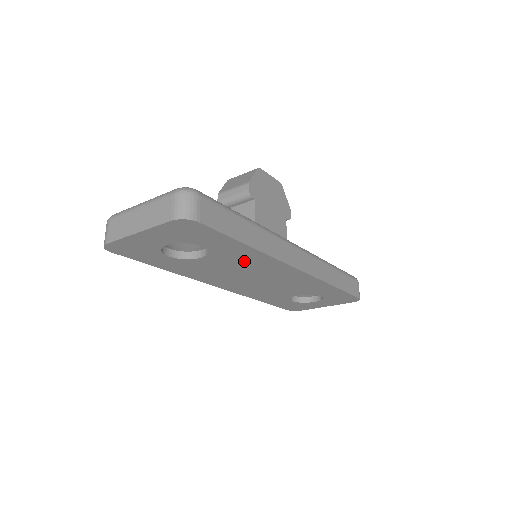
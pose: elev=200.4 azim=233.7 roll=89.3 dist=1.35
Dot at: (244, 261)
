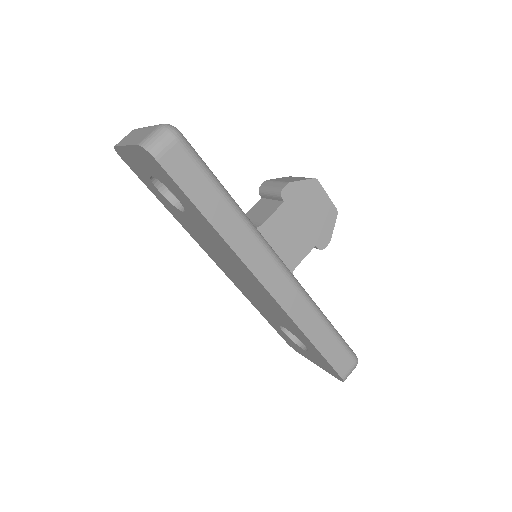
Dot at: (216, 241)
